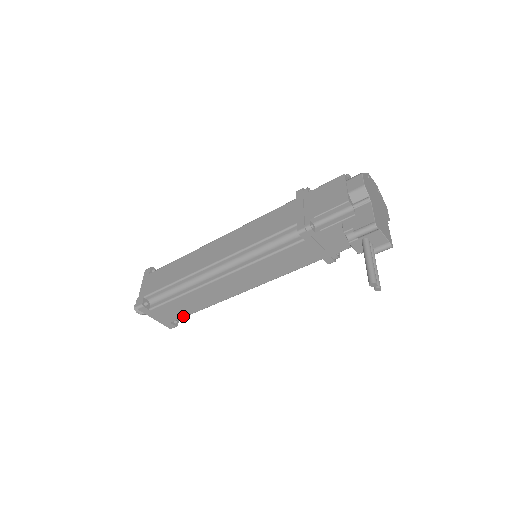
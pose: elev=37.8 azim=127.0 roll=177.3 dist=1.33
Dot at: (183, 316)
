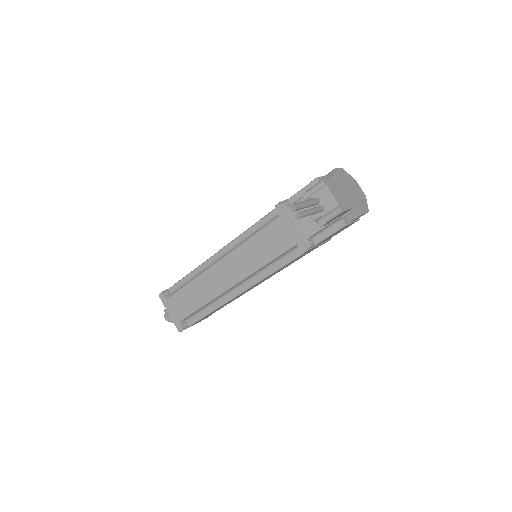
Dot at: (189, 313)
